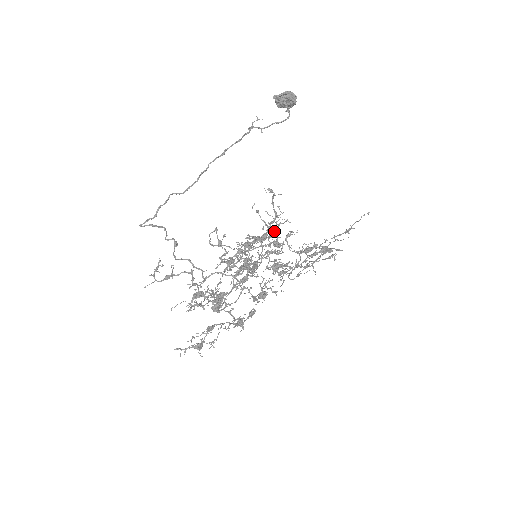
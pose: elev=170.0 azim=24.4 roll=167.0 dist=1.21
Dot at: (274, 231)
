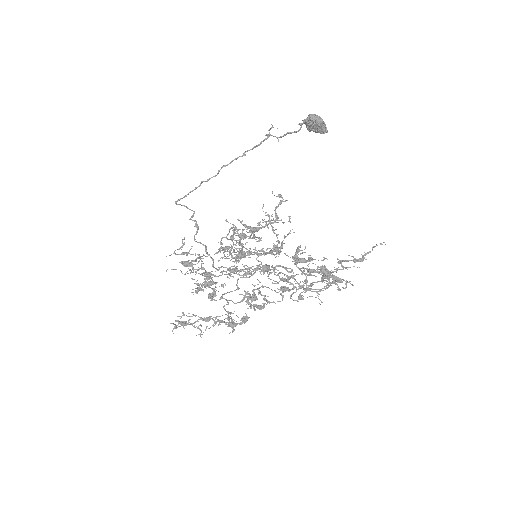
Dot at: (260, 222)
